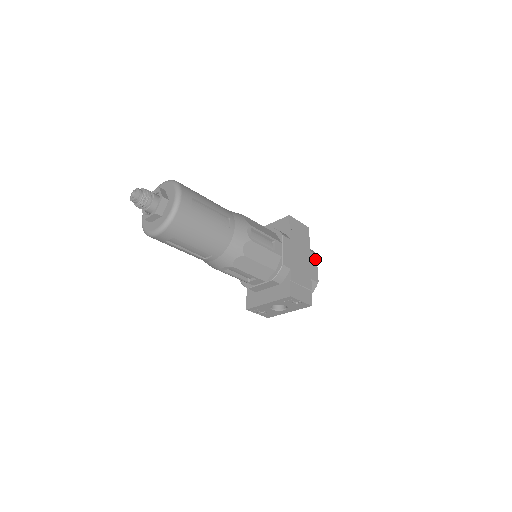
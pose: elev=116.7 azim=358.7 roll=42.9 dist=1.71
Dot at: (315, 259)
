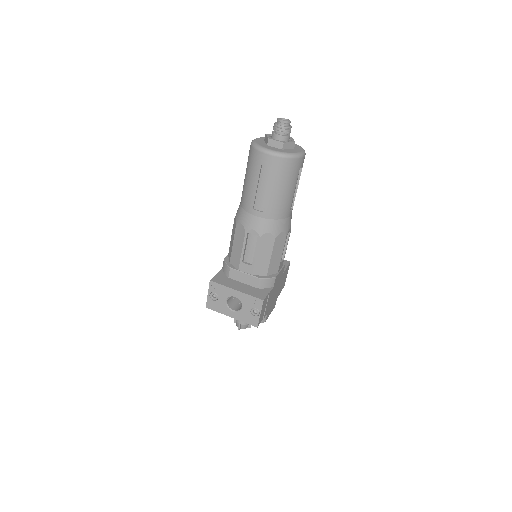
Dot at: (274, 307)
